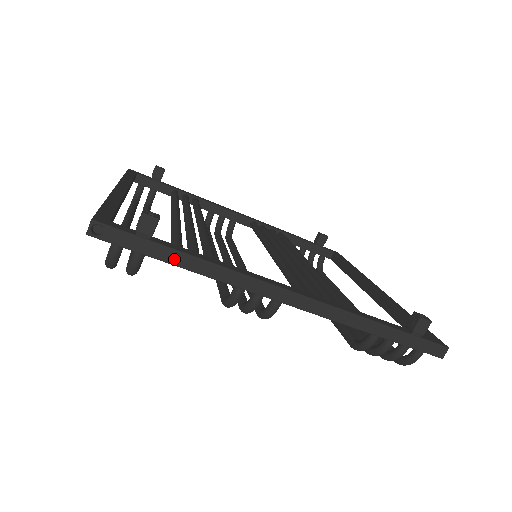
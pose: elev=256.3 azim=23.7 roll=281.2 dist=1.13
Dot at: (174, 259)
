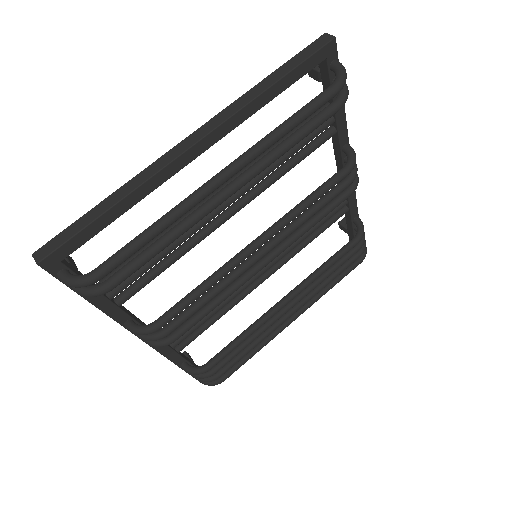
Dot at: occluded
